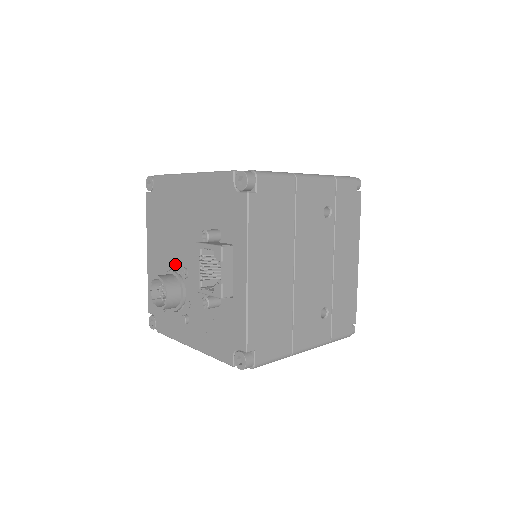
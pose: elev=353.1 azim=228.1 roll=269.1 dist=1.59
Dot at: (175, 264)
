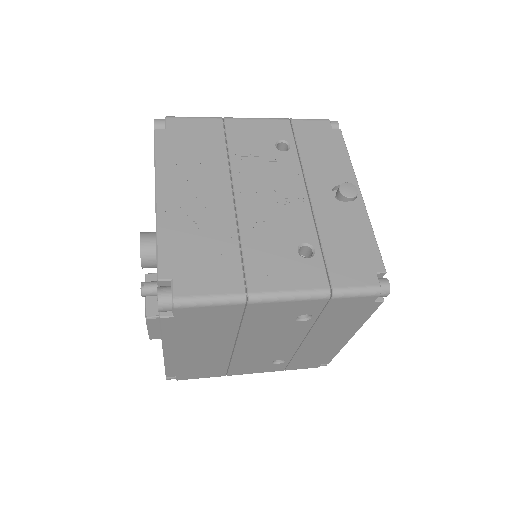
Dot at: occluded
